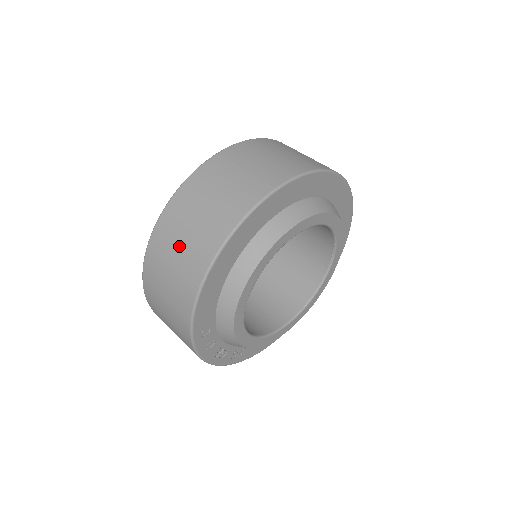
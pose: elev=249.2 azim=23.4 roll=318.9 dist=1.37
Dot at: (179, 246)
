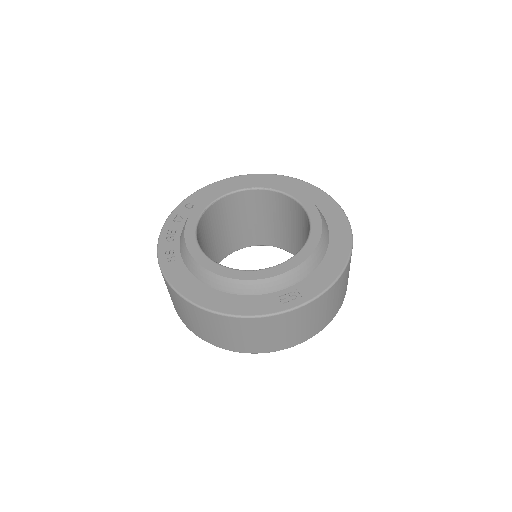
Dot at: occluded
